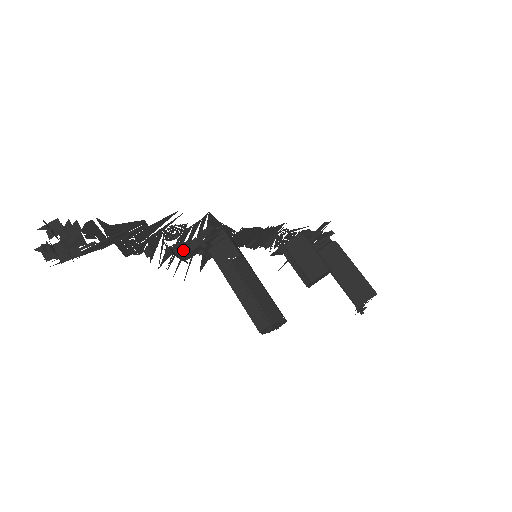
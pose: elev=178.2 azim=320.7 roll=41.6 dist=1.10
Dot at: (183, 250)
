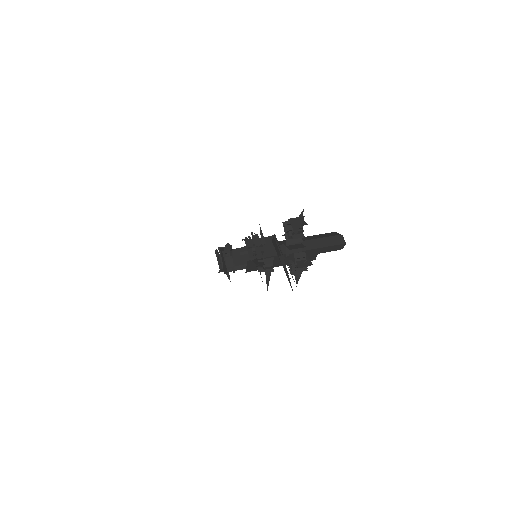
Dot at: occluded
